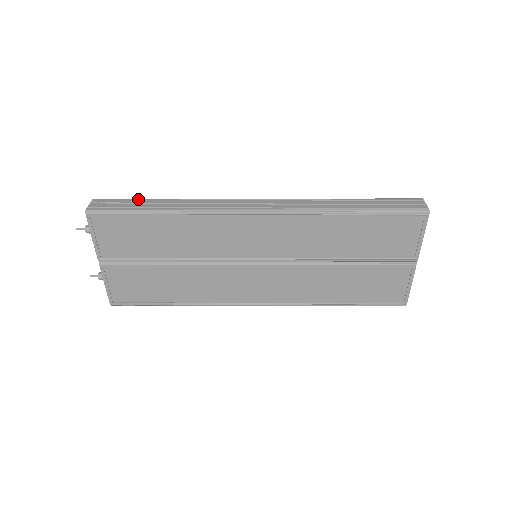
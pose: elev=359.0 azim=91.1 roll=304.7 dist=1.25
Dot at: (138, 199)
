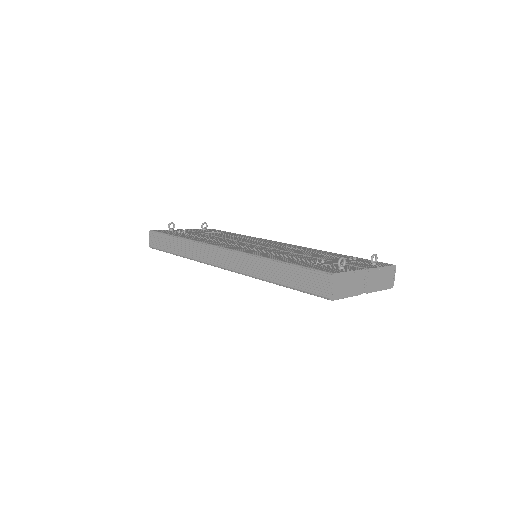
Dot at: (166, 236)
